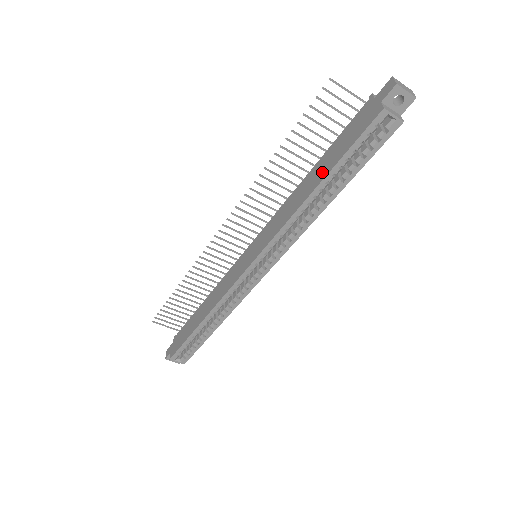
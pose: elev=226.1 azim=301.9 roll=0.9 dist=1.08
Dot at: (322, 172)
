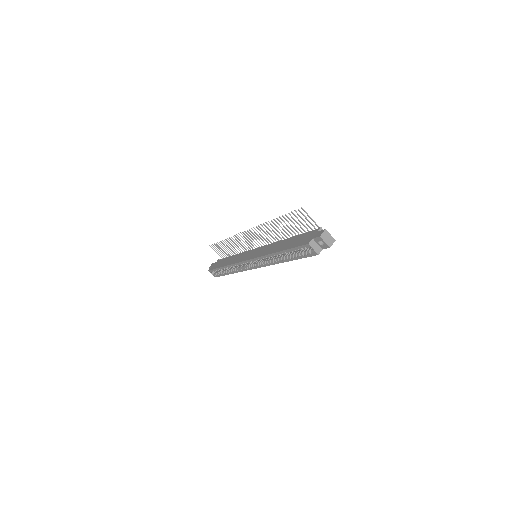
Dot at: (285, 246)
